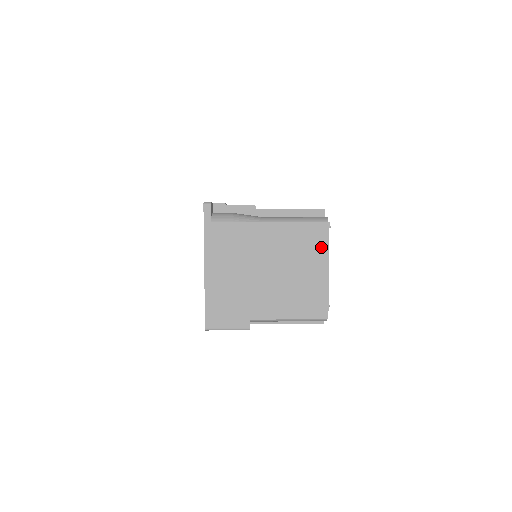
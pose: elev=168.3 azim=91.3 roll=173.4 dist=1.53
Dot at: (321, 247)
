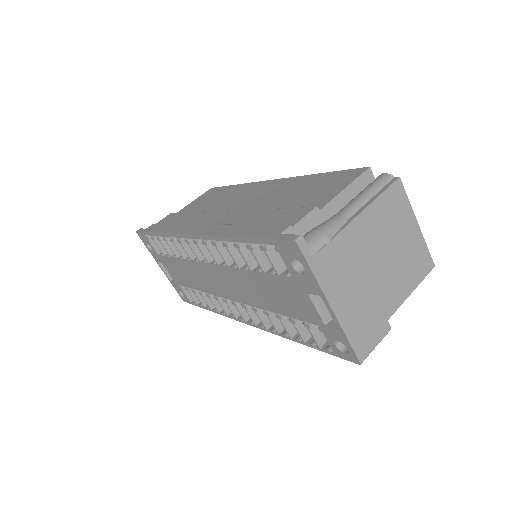
Dot at: (404, 206)
